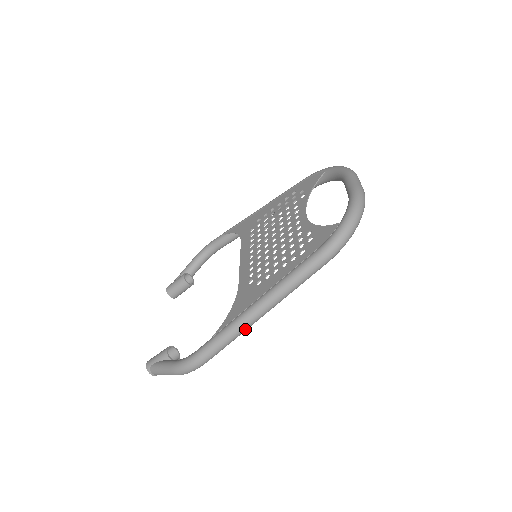
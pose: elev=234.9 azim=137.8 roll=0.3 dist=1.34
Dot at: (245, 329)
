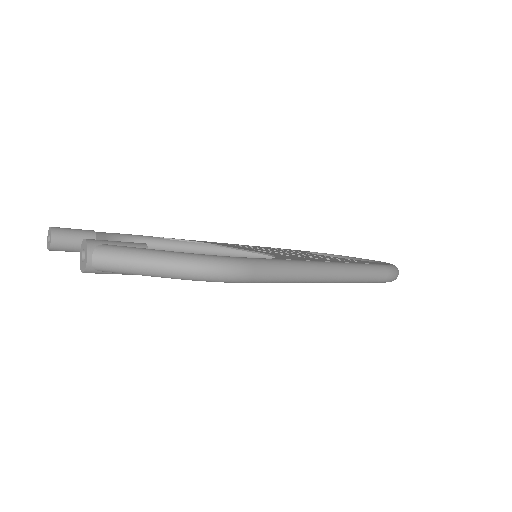
Dot at: (308, 278)
